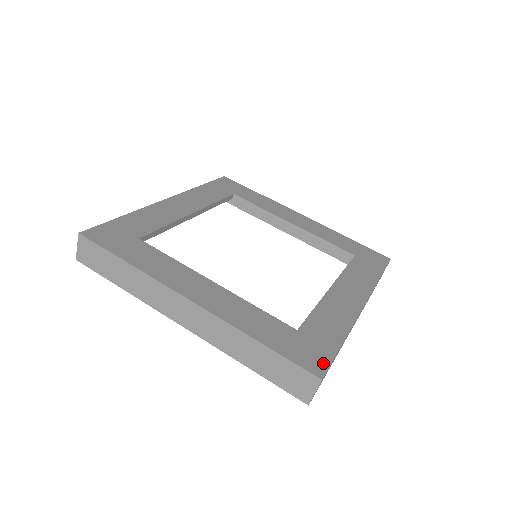
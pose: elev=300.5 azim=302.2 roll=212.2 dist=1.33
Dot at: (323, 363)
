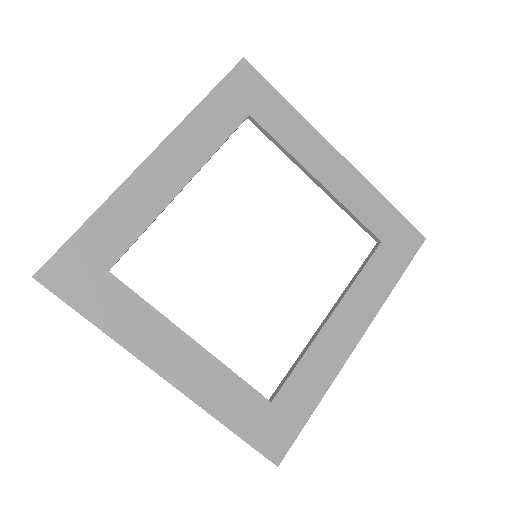
Dot at: (285, 445)
